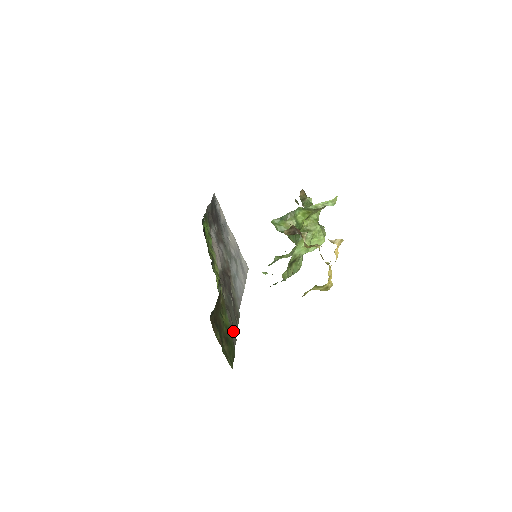
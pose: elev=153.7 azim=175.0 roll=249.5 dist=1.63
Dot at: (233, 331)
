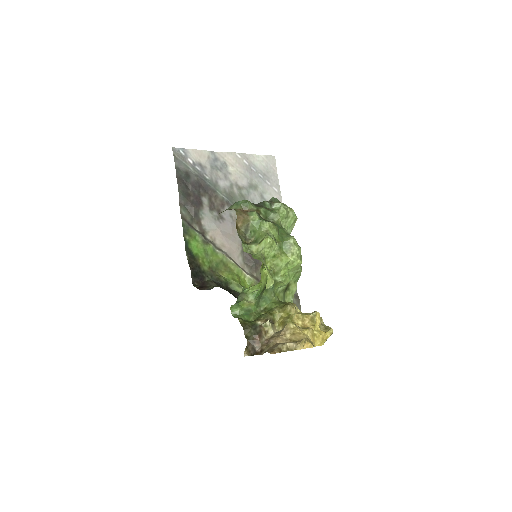
Dot at: occluded
